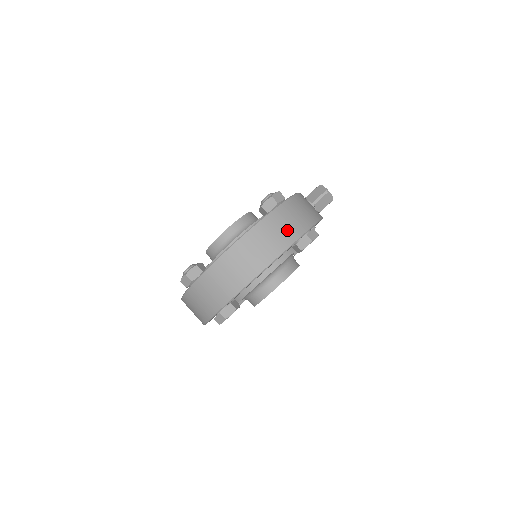
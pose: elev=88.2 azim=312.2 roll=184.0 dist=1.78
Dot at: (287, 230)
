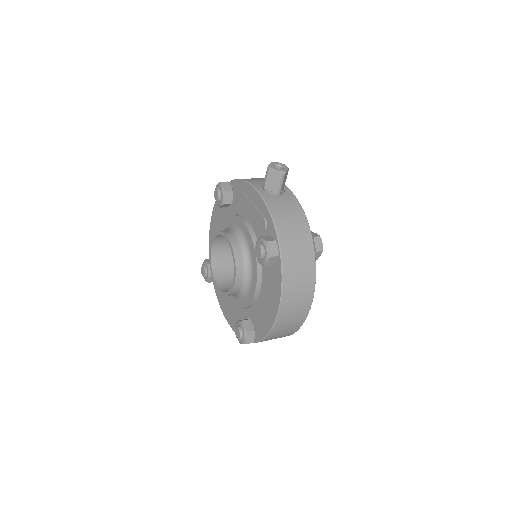
Dot at: (304, 269)
